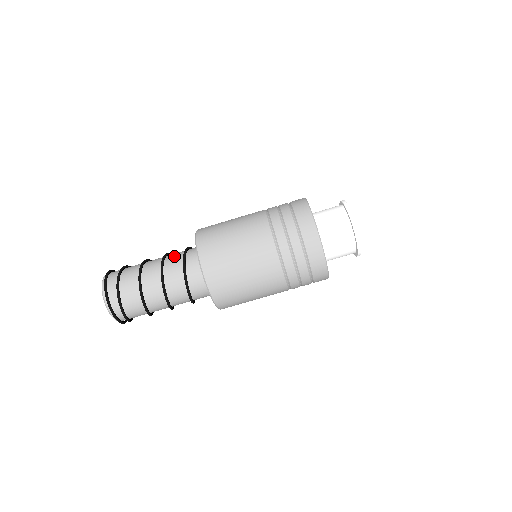
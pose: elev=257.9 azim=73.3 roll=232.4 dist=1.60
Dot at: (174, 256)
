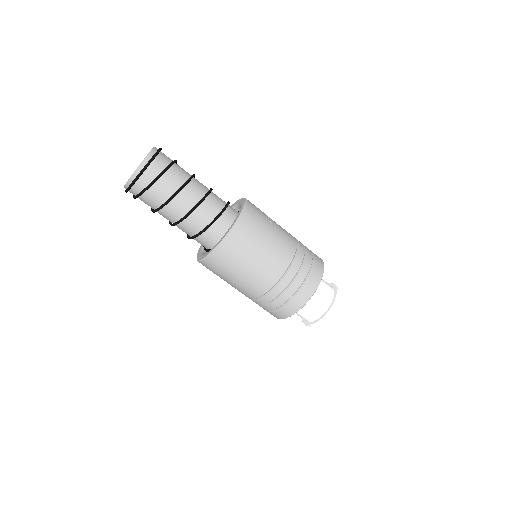
Dot at: (206, 212)
